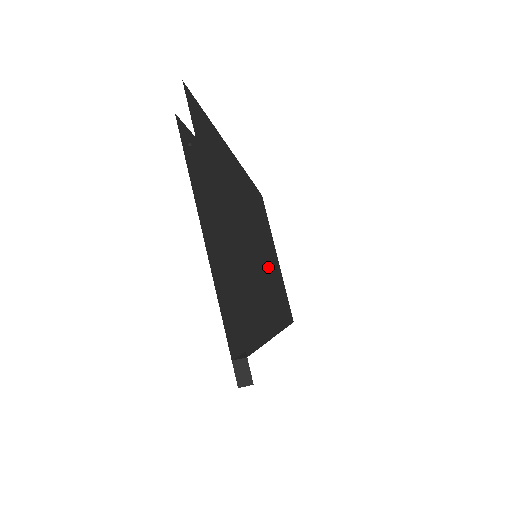
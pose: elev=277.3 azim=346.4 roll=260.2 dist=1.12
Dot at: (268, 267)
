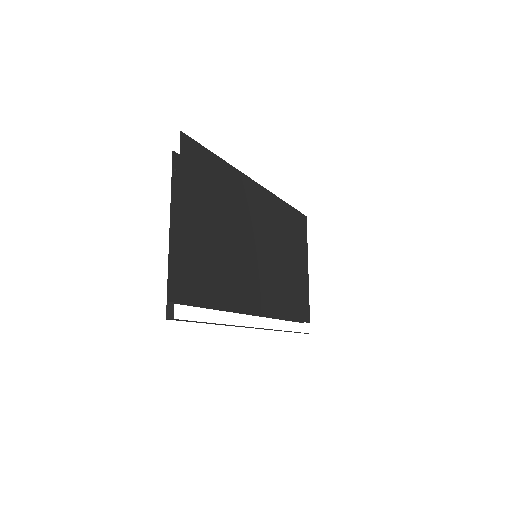
Dot at: (273, 268)
